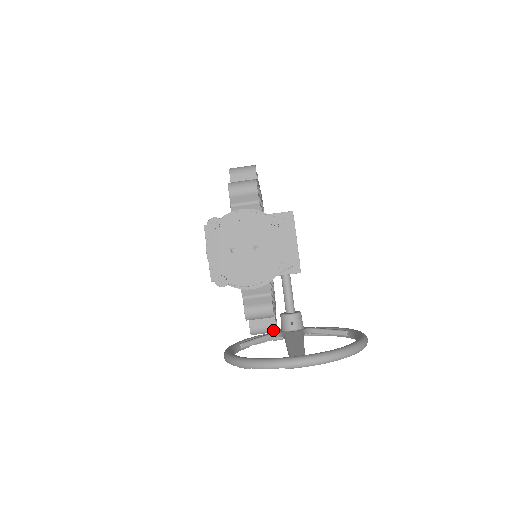
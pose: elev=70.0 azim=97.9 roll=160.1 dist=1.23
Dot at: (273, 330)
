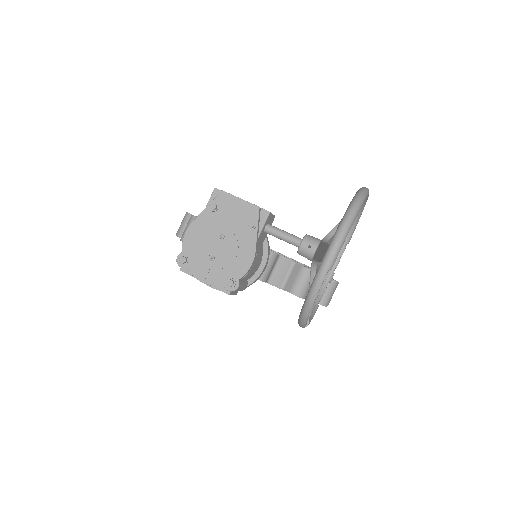
Dot at: (333, 284)
